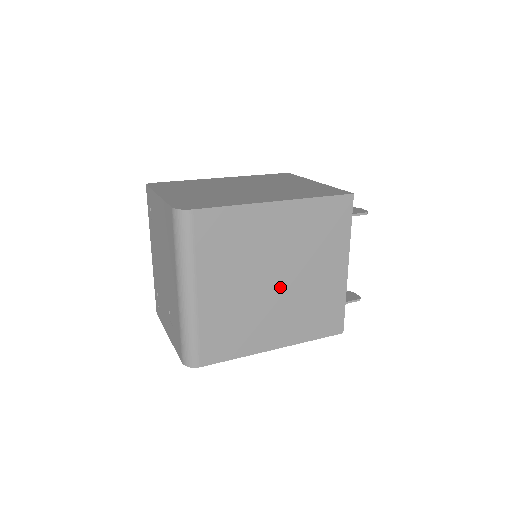
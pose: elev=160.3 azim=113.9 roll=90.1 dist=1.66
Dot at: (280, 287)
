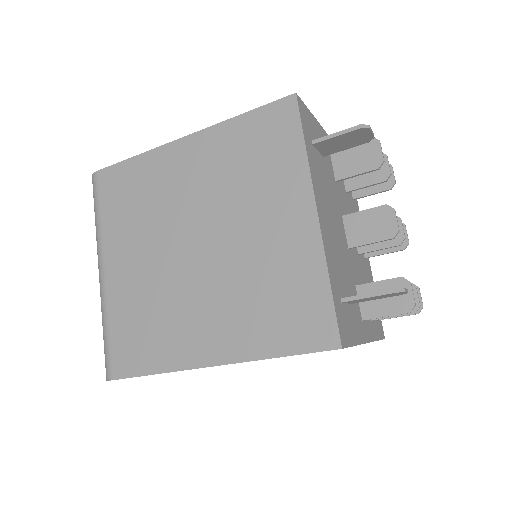
Dot at: (204, 257)
